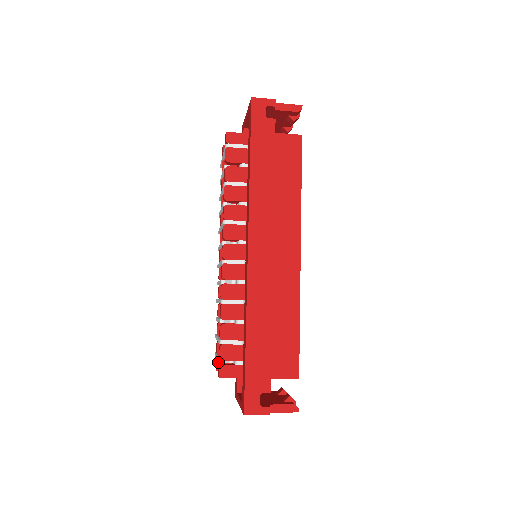
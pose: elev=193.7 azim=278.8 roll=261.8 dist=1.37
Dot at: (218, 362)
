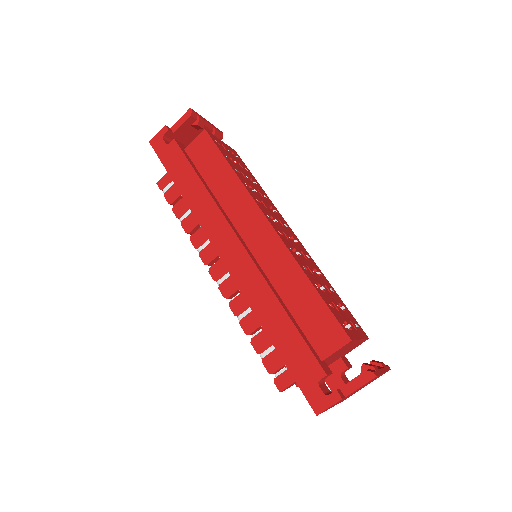
Dot at: occluded
